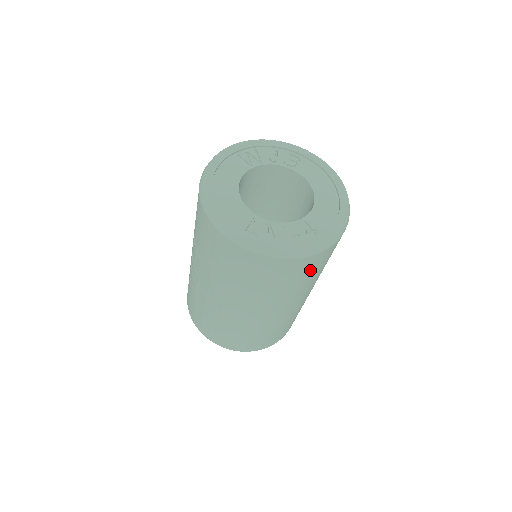
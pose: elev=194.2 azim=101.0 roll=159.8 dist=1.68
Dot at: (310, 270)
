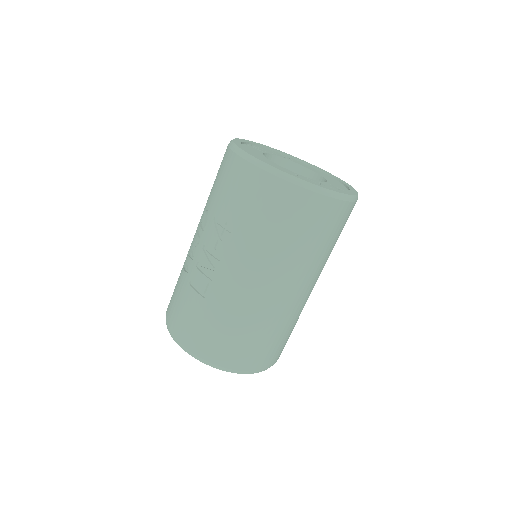
Dot at: (341, 228)
